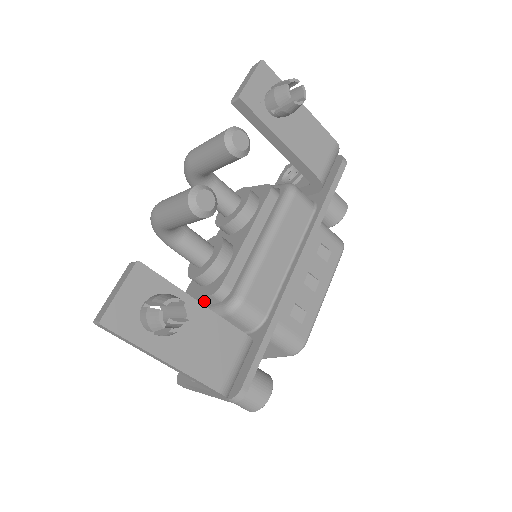
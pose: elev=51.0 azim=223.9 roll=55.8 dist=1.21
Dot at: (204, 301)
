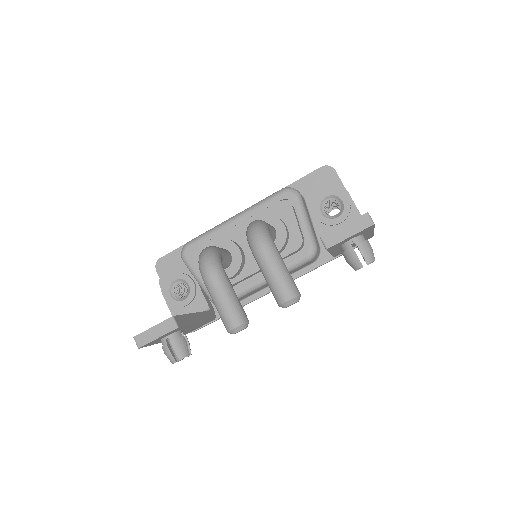
Dot at: occluded
